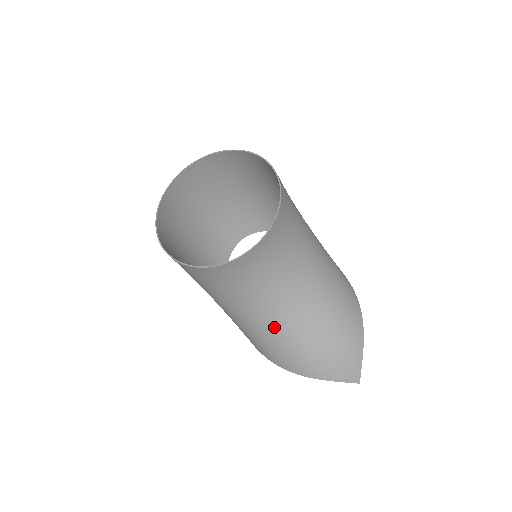
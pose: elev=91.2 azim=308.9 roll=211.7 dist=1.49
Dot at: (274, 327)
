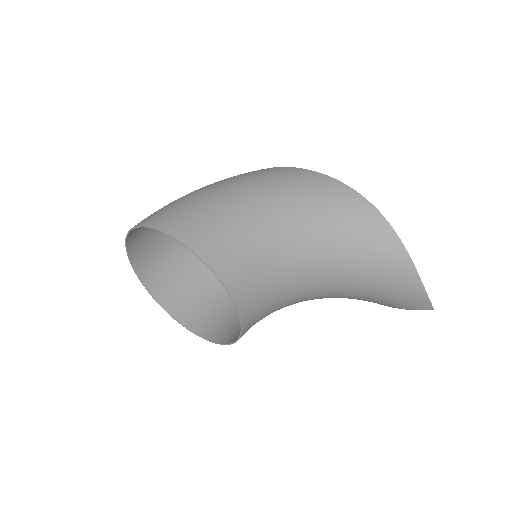
Dot at: occluded
